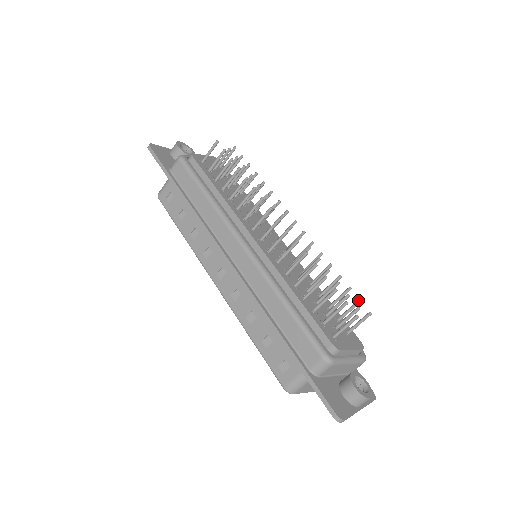
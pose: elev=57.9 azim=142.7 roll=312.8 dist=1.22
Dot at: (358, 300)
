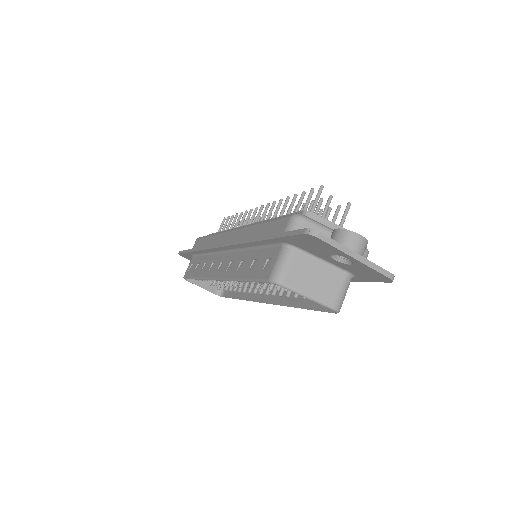
Dot at: (337, 206)
